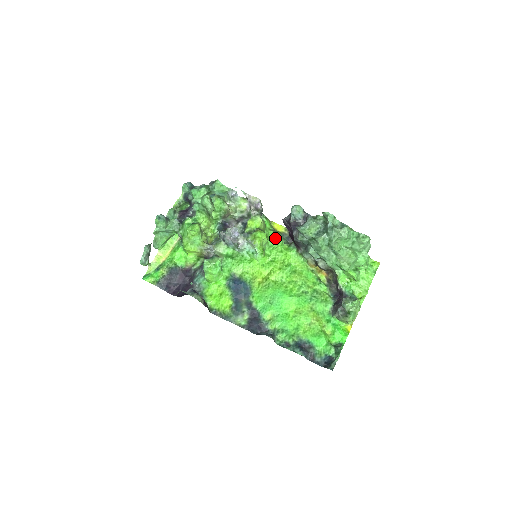
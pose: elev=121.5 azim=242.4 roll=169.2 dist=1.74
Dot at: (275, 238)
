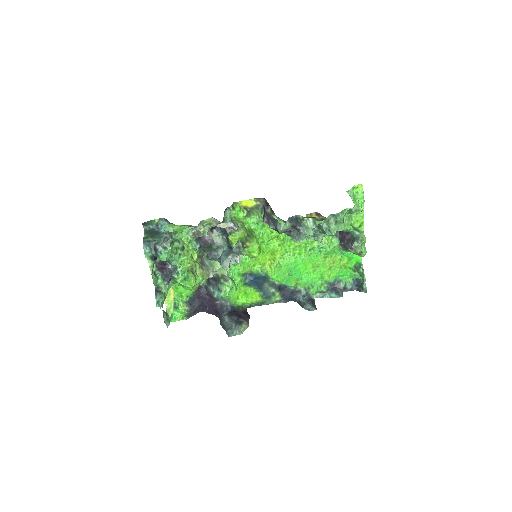
Dot at: (257, 224)
